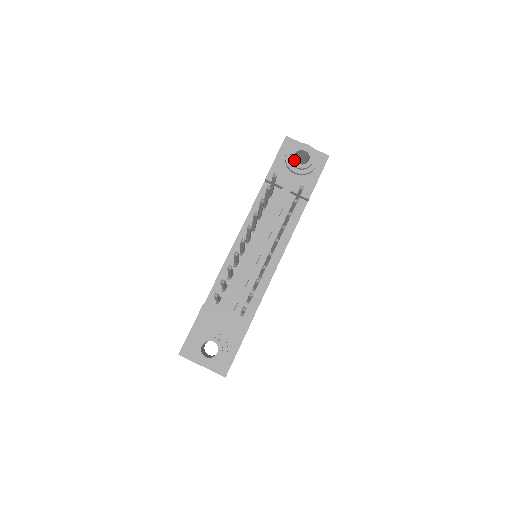
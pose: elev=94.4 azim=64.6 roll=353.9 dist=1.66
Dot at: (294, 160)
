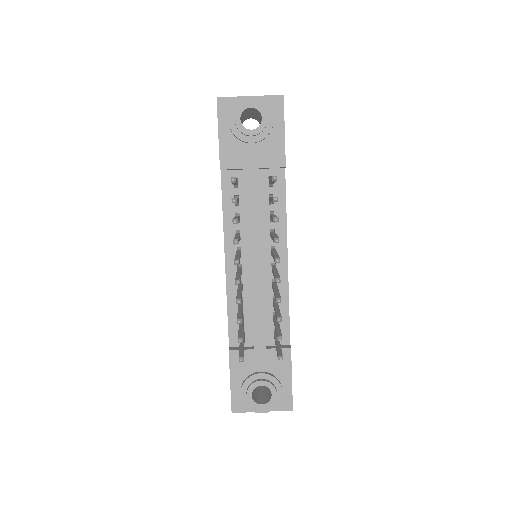
Dot at: (243, 128)
